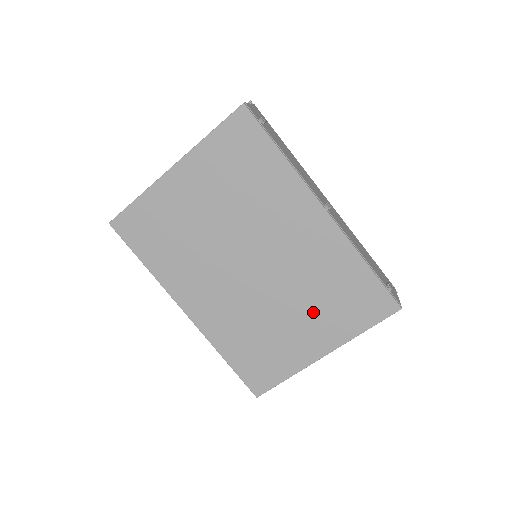
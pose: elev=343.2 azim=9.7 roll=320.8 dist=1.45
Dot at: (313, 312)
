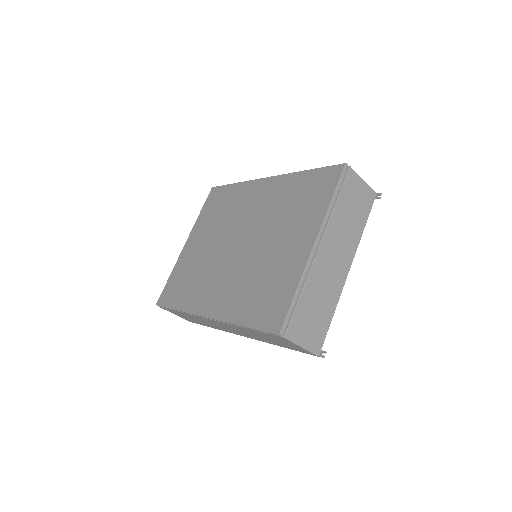
Dot at: (289, 227)
